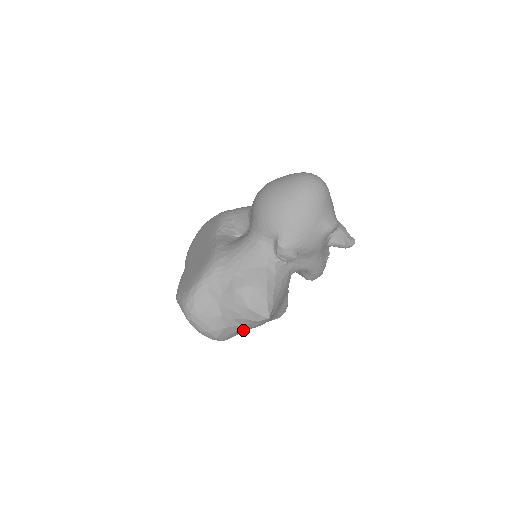
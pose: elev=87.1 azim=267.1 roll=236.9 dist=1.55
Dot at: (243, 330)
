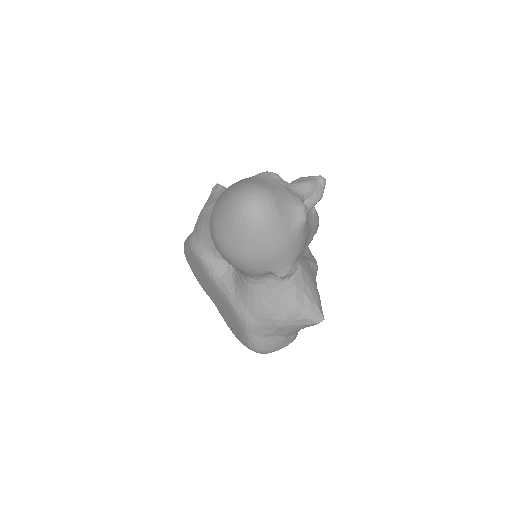
Dot at: occluded
